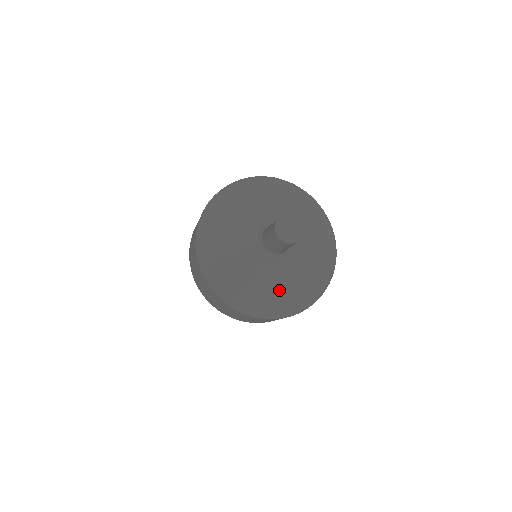
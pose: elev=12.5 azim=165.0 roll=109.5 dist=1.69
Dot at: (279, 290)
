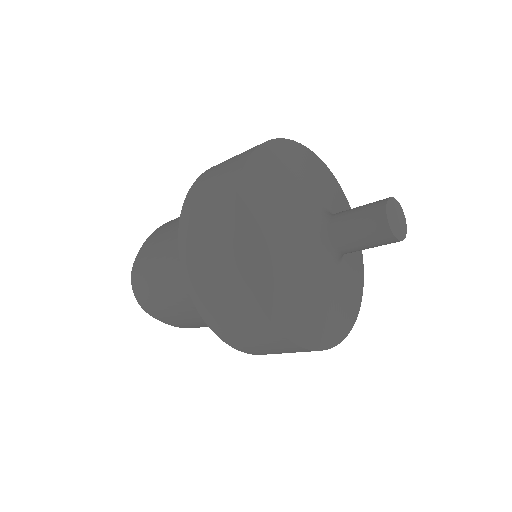
Dot at: (332, 307)
